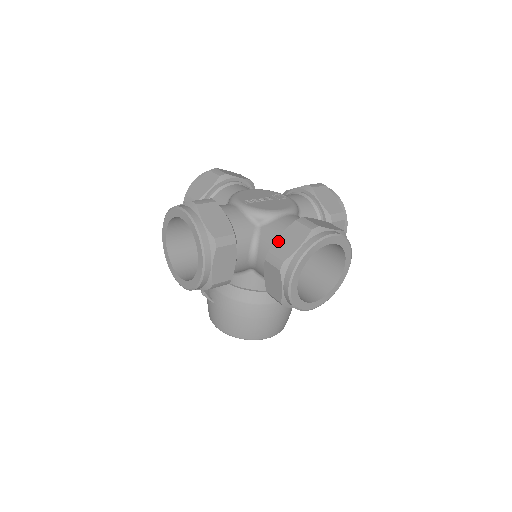
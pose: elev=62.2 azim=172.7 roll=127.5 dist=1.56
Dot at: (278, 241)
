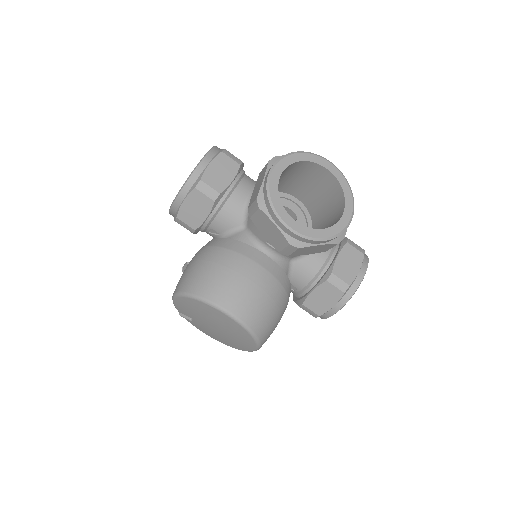
Dot at: occluded
